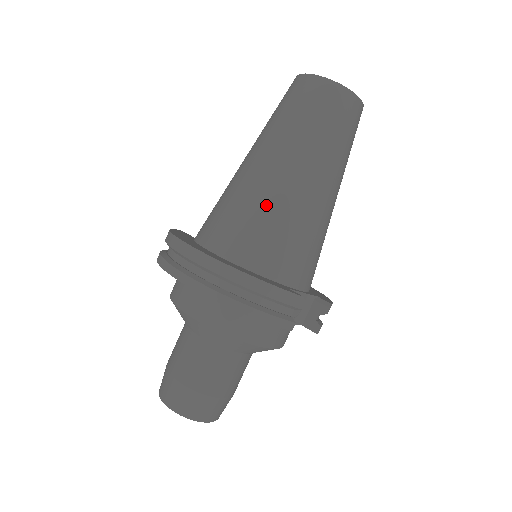
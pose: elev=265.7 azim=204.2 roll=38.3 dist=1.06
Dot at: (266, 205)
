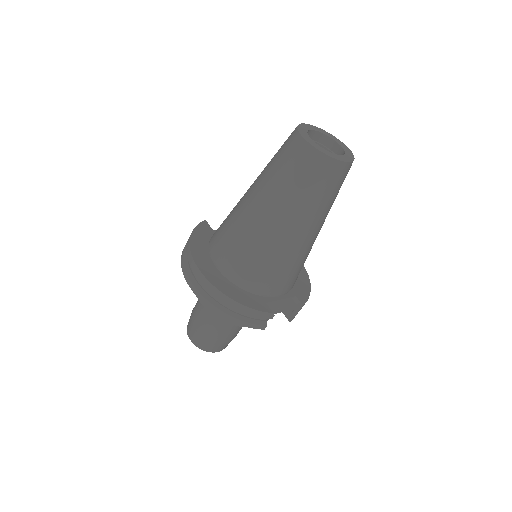
Dot at: (254, 244)
